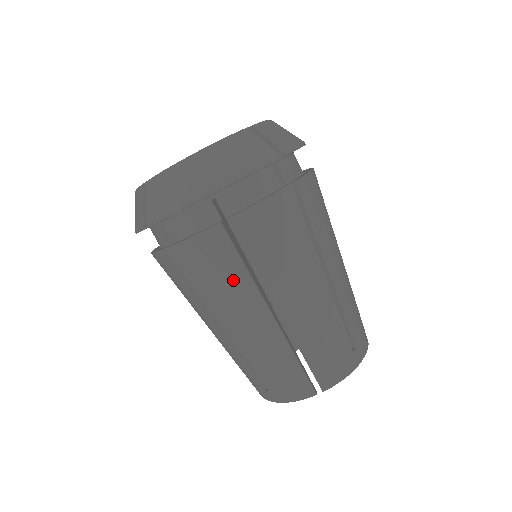
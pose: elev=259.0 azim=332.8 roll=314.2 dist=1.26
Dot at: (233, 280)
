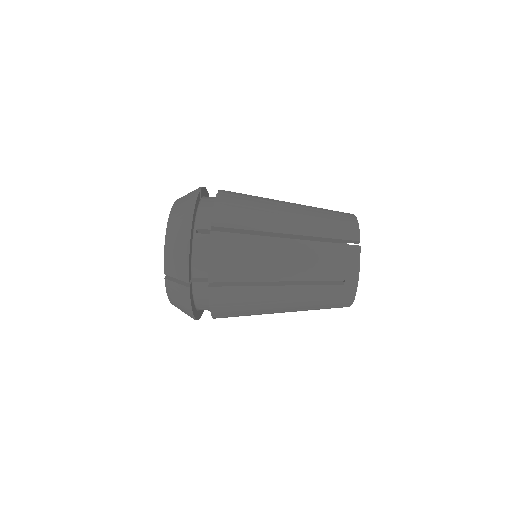
Dot at: (250, 247)
